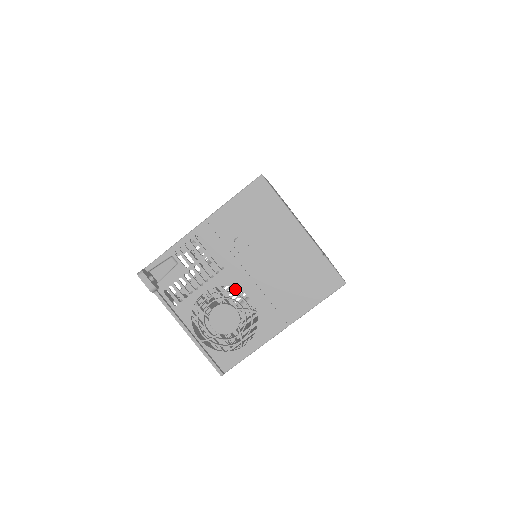
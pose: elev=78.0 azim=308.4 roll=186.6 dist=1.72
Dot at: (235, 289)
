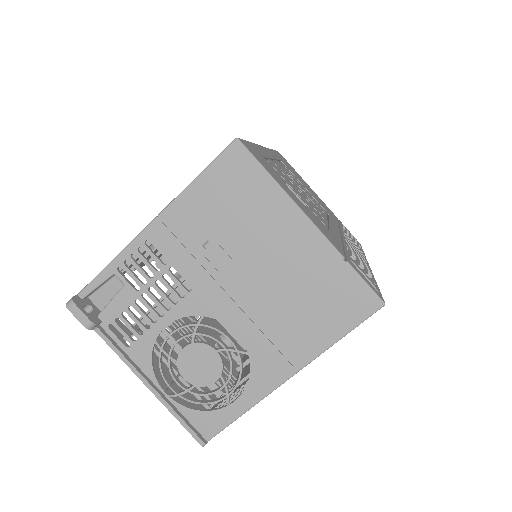
Dot at: occluded
